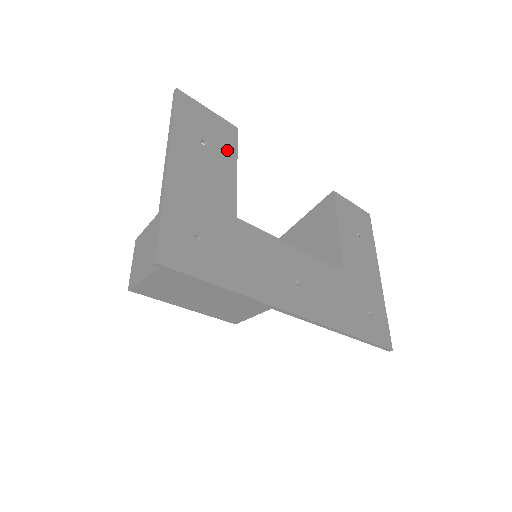
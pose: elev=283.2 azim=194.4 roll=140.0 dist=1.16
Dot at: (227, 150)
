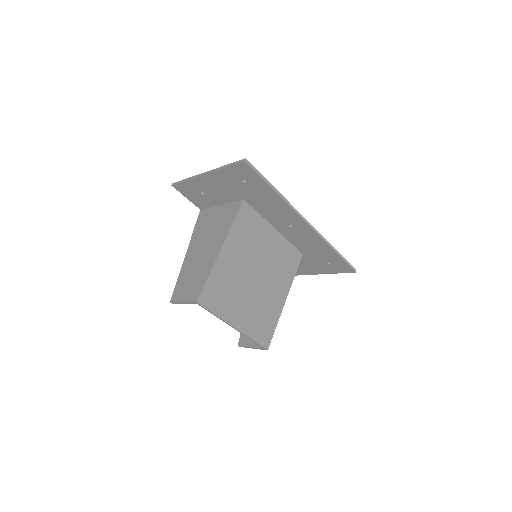
Dot at: (211, 202)
